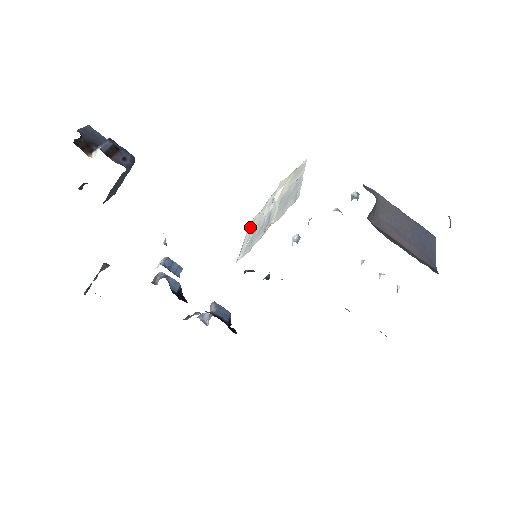
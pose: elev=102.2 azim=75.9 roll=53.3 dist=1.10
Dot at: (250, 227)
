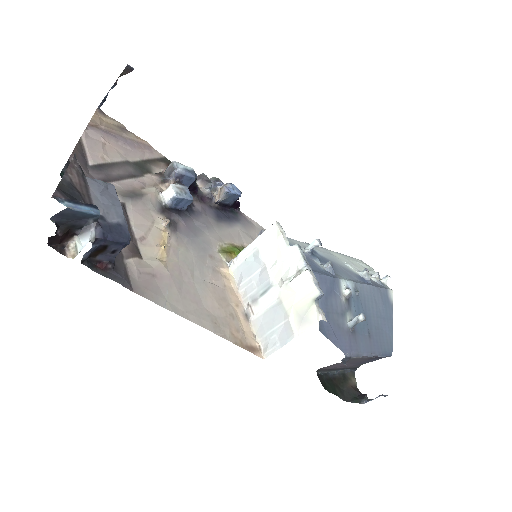
Dot at: (268, 235)
